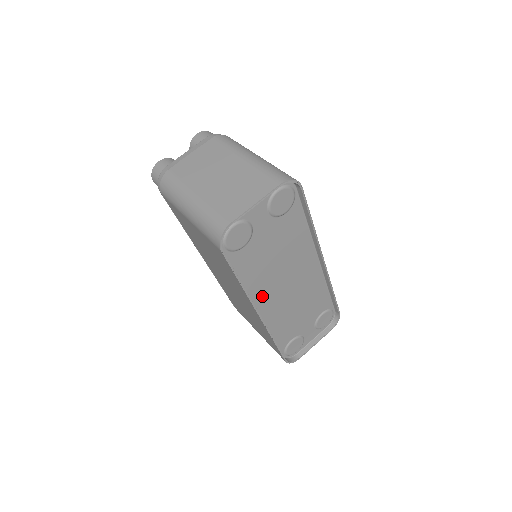
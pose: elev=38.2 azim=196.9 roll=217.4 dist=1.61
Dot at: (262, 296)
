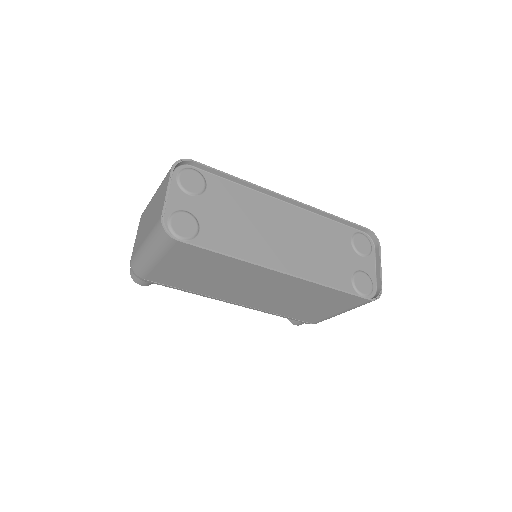
Dot at: (268, 258)
